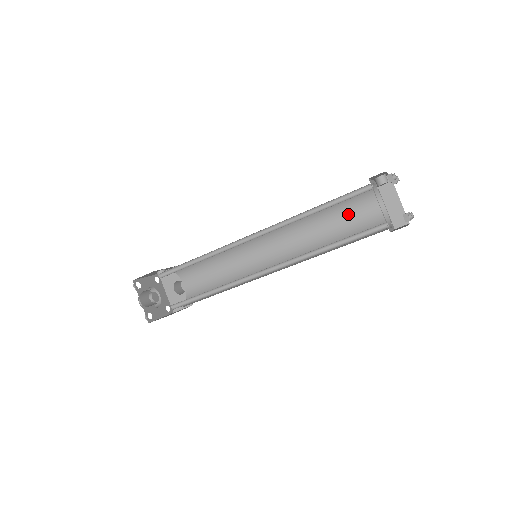
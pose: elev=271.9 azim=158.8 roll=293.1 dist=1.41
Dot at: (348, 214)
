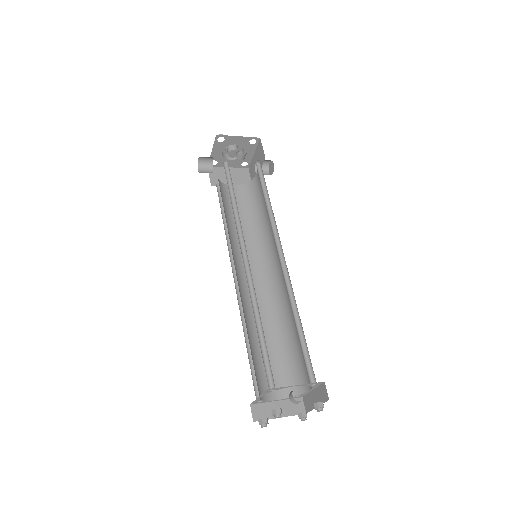
Dot at: occluded
